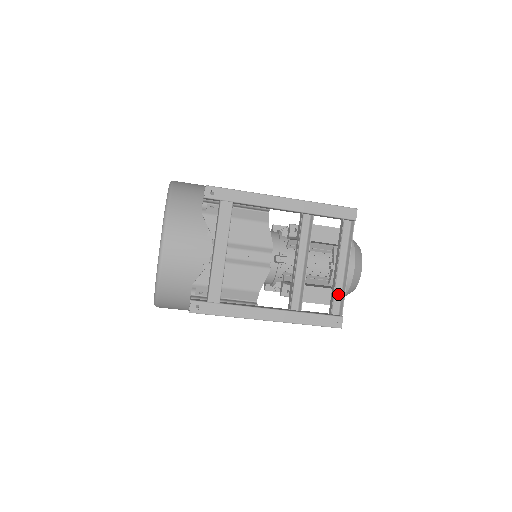
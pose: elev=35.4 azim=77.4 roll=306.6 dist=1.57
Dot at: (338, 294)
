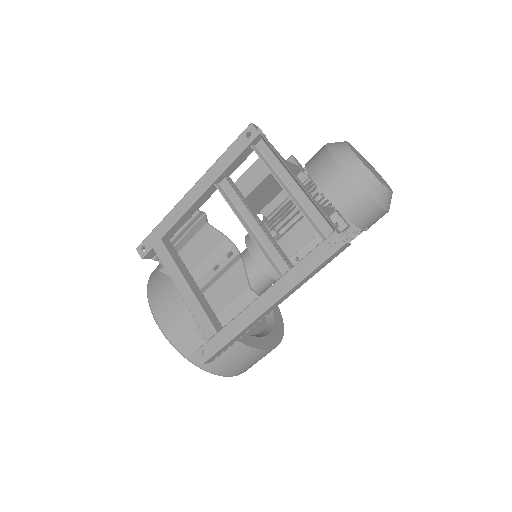
Dot at: (315, 213)
